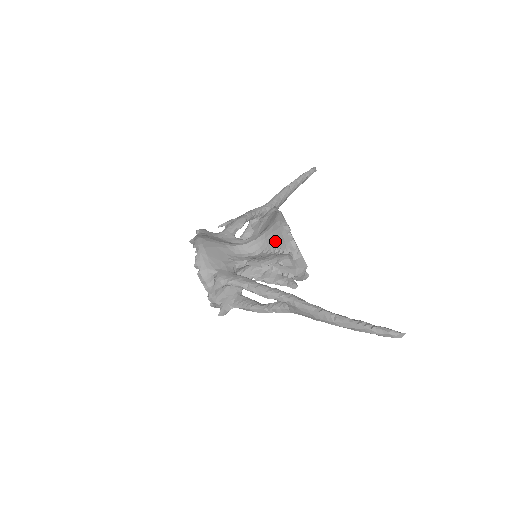
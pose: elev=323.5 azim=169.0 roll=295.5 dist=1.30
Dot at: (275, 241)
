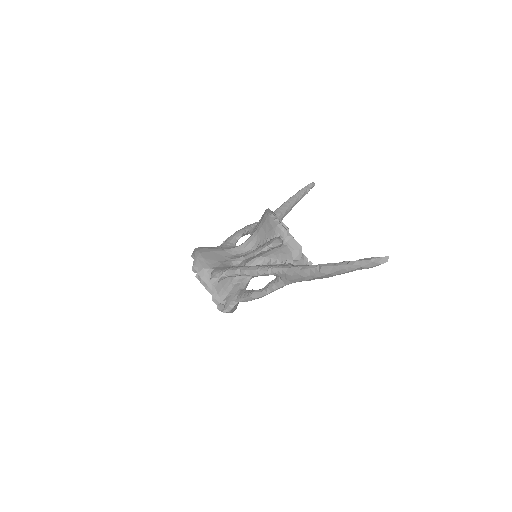
Dot at: (265, 232)
